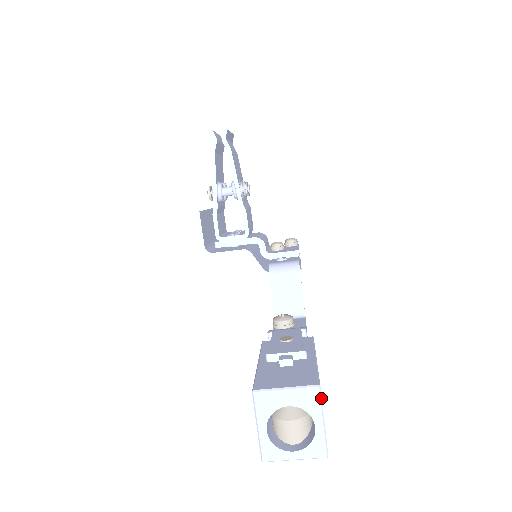
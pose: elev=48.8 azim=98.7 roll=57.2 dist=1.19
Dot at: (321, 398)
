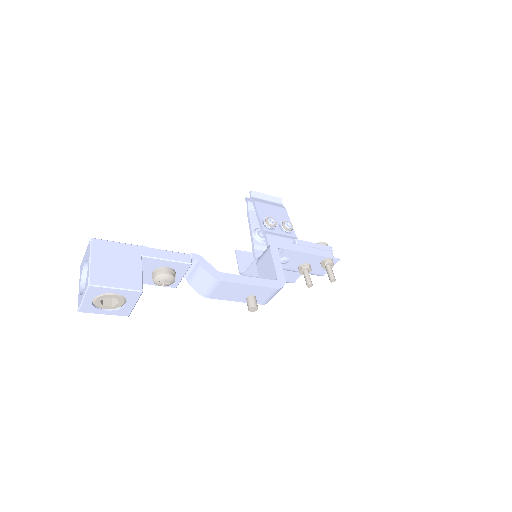
Dot at: (91, 246)
